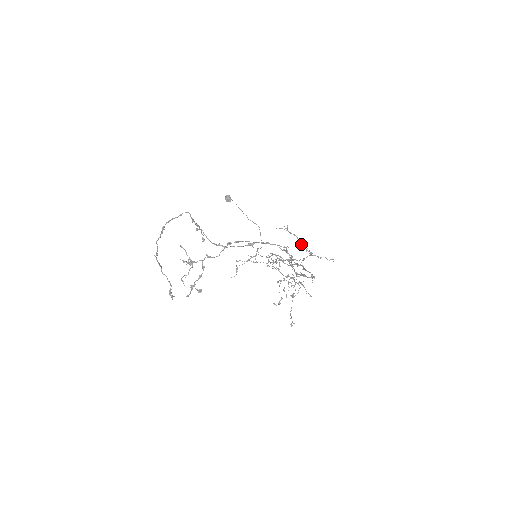
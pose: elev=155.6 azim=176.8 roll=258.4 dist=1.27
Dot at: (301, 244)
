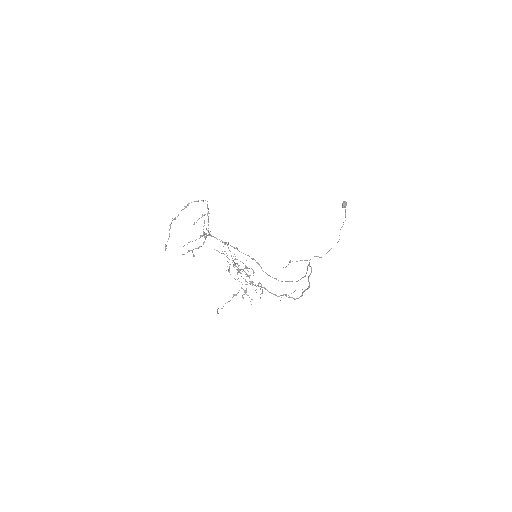
Dot at: occluded
